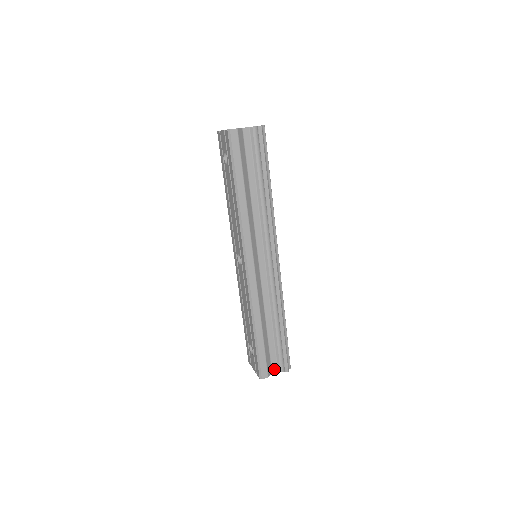
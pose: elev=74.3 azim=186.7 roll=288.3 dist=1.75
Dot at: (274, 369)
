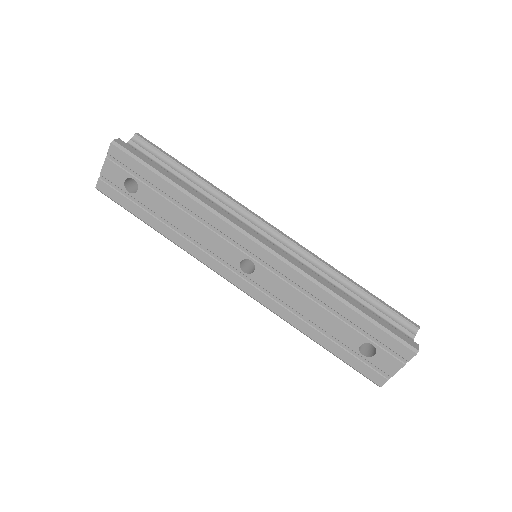
Dot at: occluded
